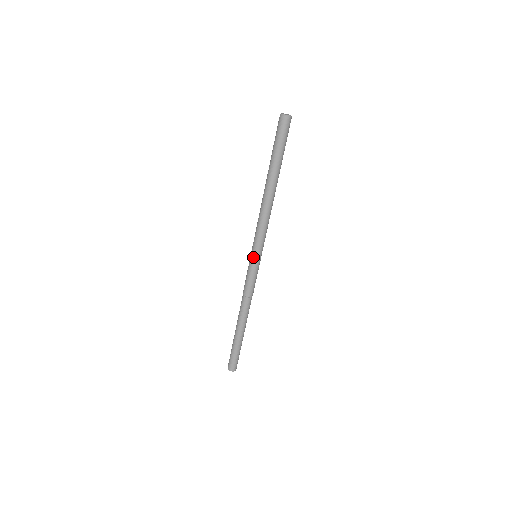
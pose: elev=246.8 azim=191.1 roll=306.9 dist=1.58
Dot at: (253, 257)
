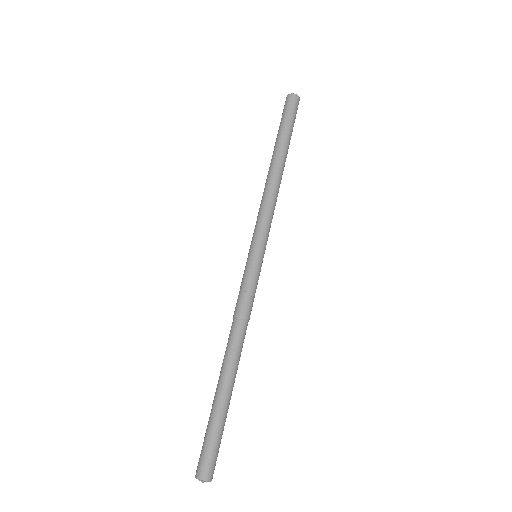
Dot at: (249, 253)
